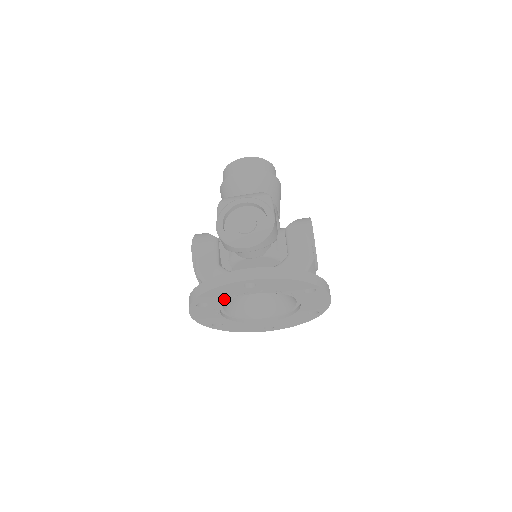
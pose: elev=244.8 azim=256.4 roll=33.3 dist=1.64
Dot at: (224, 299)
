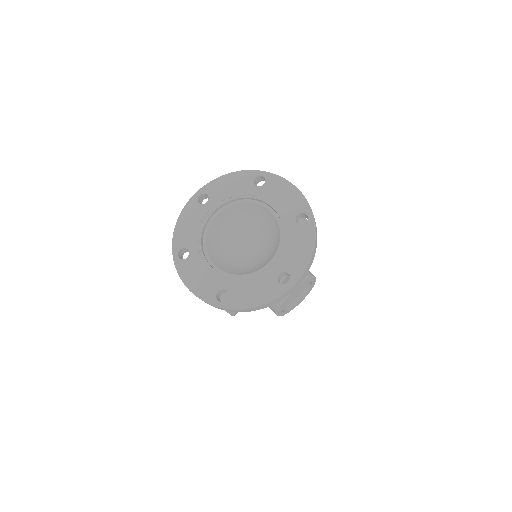
Dot at: (197, 234)
